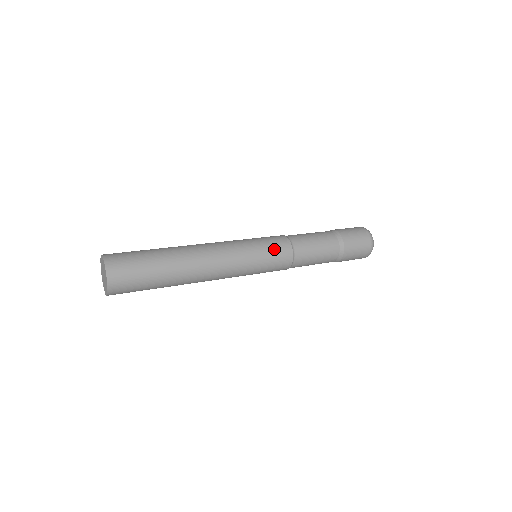
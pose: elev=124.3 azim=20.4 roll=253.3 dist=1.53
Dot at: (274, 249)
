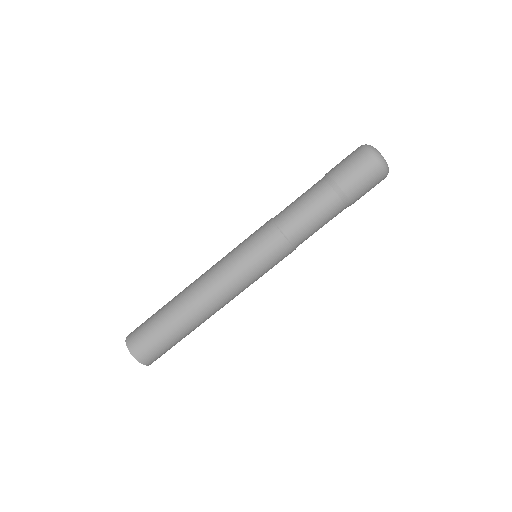
Dot at: (254, 234)
